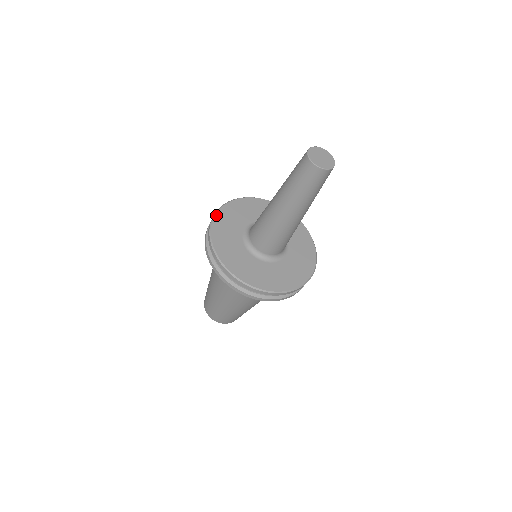
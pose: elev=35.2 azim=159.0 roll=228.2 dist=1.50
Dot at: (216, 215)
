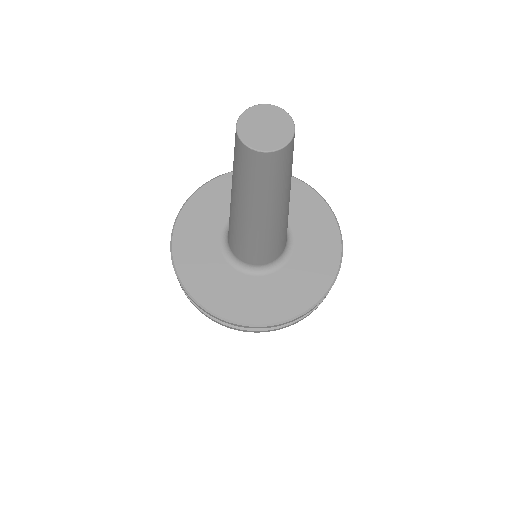
Dot at: (193, 196)
